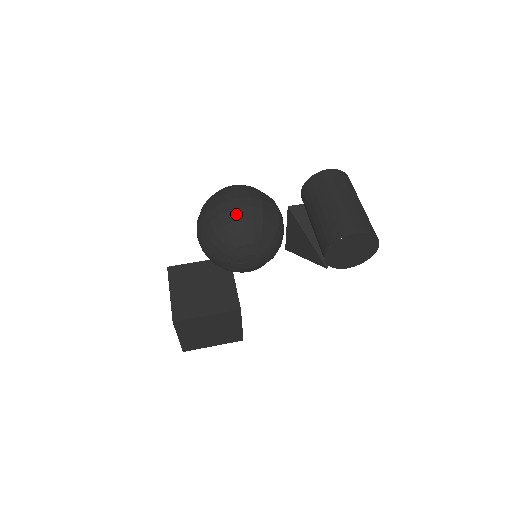
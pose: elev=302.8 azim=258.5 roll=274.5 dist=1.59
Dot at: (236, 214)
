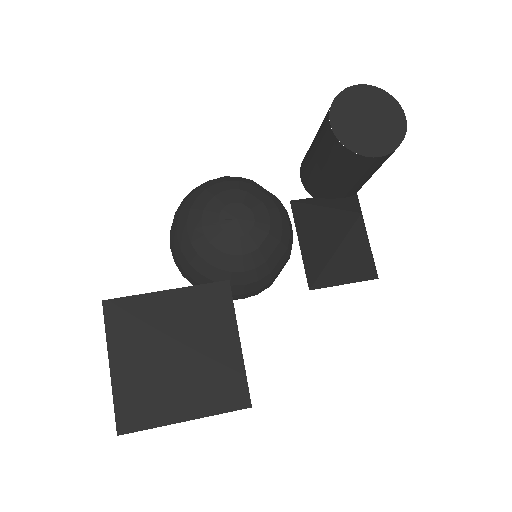
Dot at: occluded
